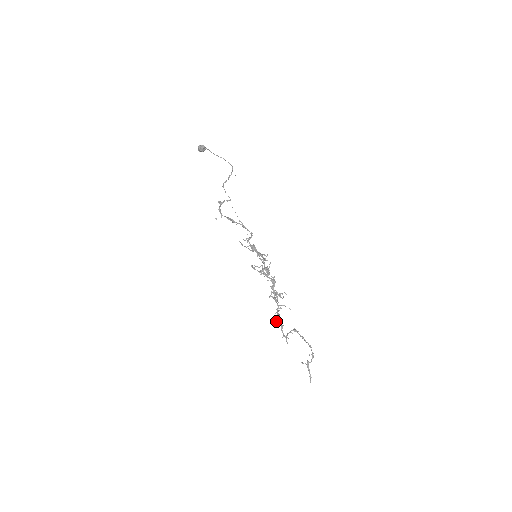
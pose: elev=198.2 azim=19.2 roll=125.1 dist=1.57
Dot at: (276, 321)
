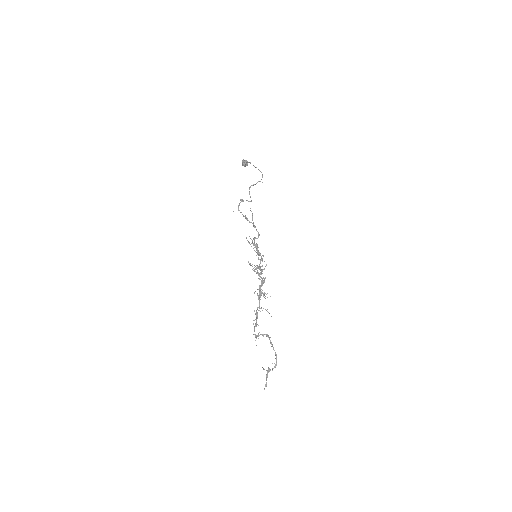
Dot at: (253, 320)
